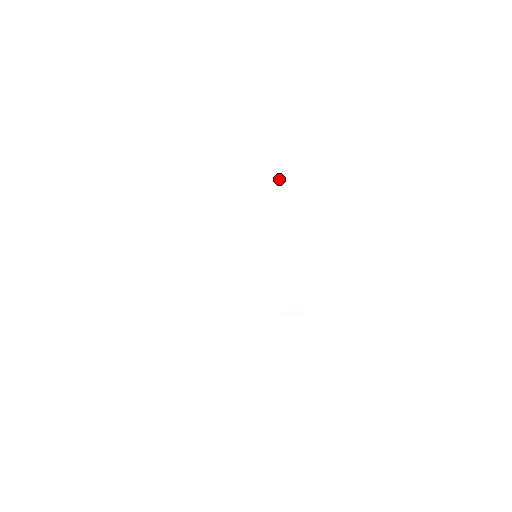
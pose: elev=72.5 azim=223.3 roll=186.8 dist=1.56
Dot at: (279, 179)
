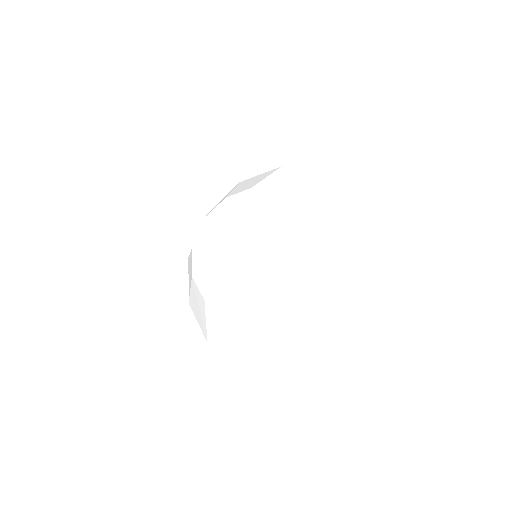
Dot at: (302, 183)
